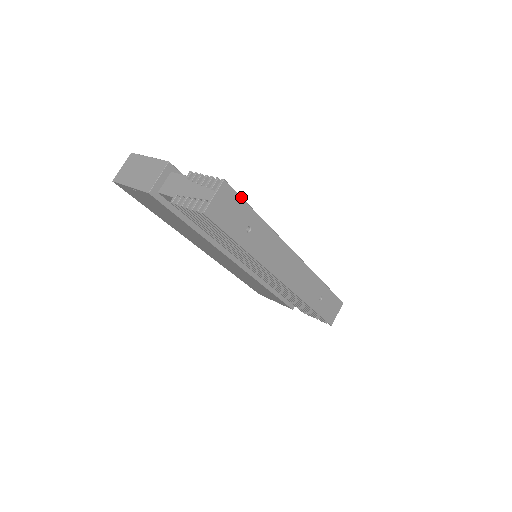
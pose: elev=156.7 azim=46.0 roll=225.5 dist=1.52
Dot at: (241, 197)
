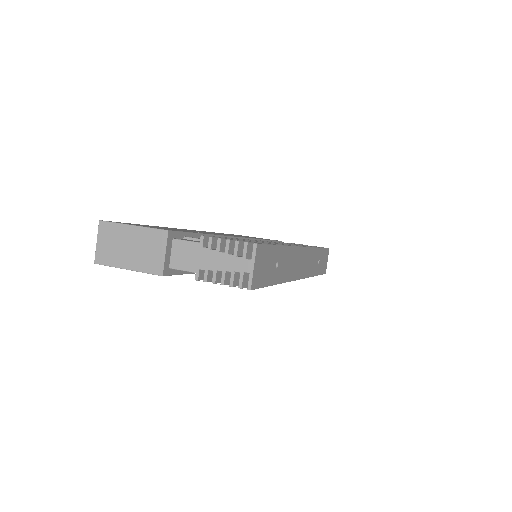
Dot at: (268, 244)
